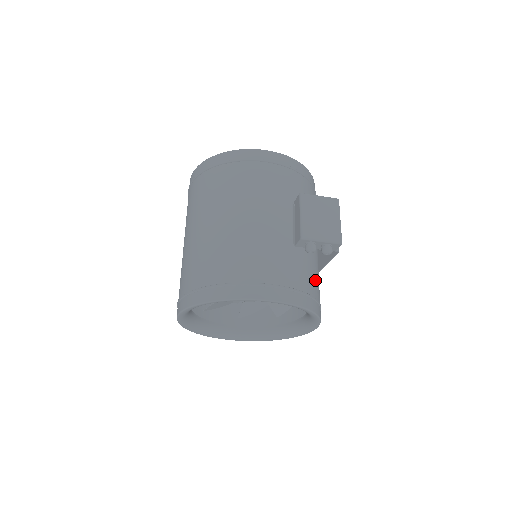
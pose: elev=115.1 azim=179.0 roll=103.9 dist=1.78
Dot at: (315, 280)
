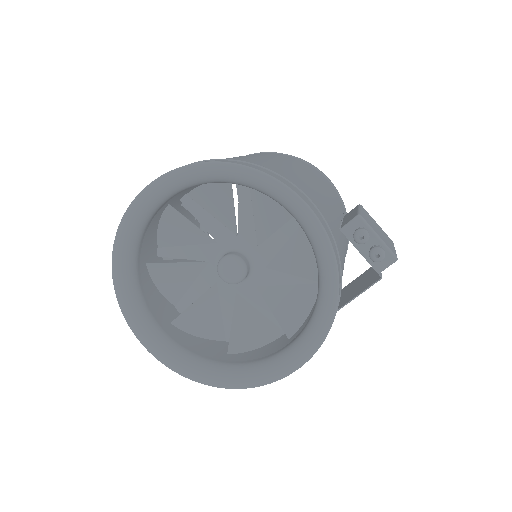
Dot at: occluded
